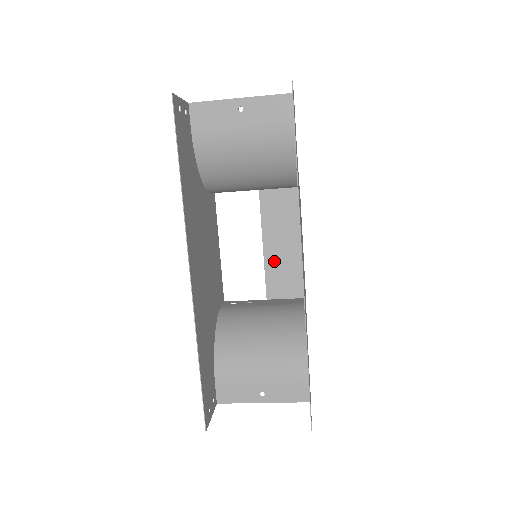
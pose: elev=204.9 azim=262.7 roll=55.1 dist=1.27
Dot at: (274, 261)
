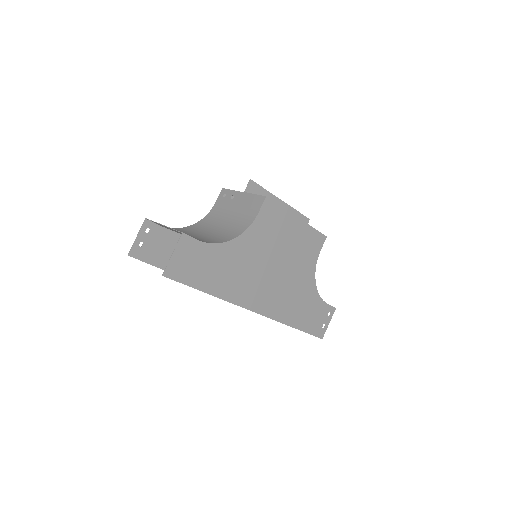
Dot at: occluded
